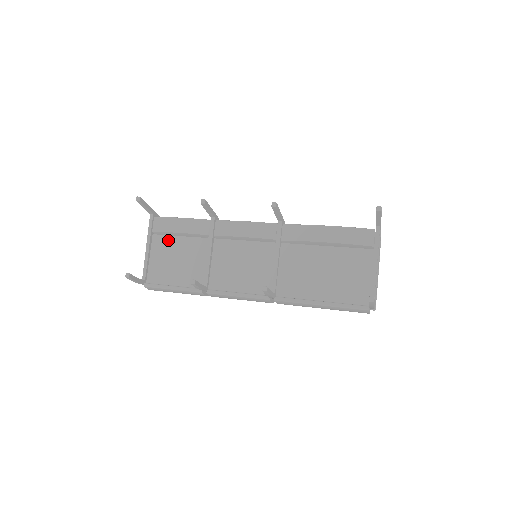
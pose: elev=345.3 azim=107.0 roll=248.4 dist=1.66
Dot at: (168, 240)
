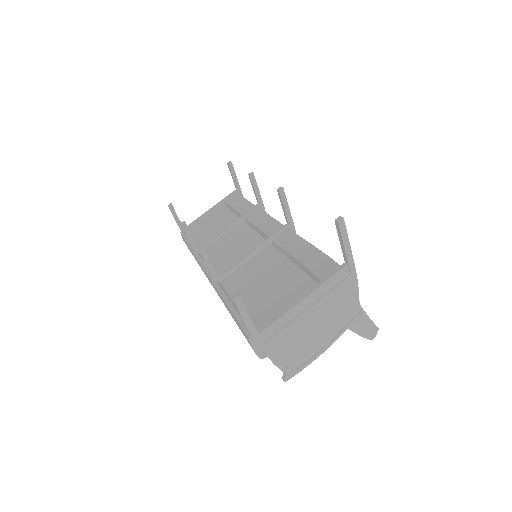
Dot at: (225, 211)
